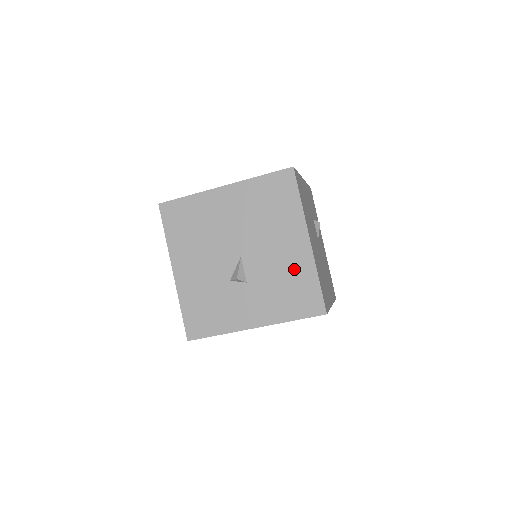
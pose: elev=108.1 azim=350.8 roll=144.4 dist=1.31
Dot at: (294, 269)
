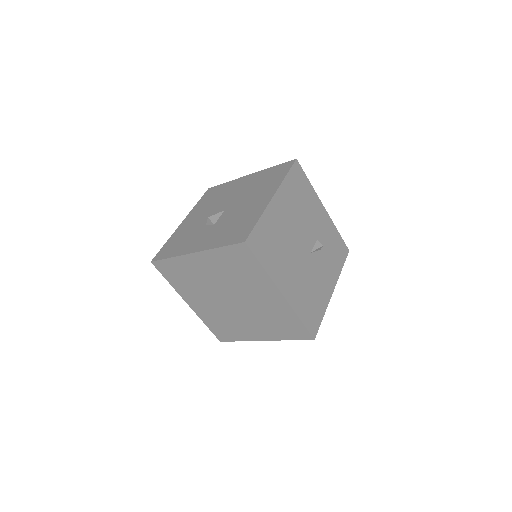
Dot at: (249, 214)
